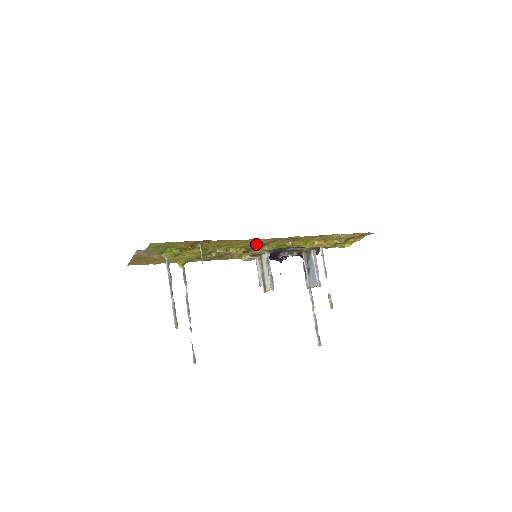
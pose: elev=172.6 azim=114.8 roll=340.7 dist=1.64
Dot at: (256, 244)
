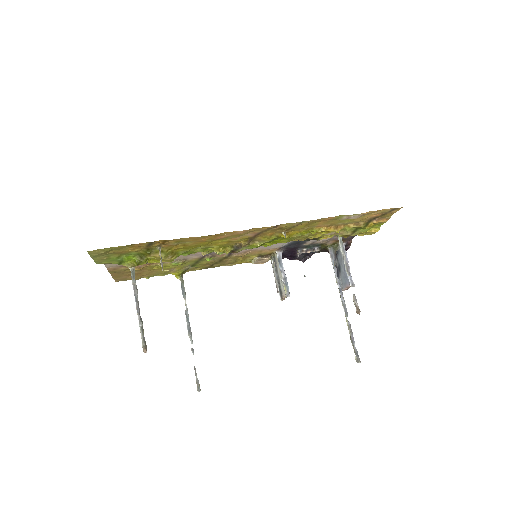
Dot at: (238, 240)
